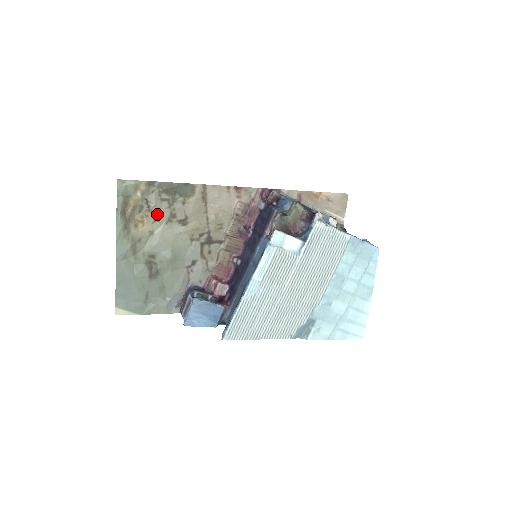
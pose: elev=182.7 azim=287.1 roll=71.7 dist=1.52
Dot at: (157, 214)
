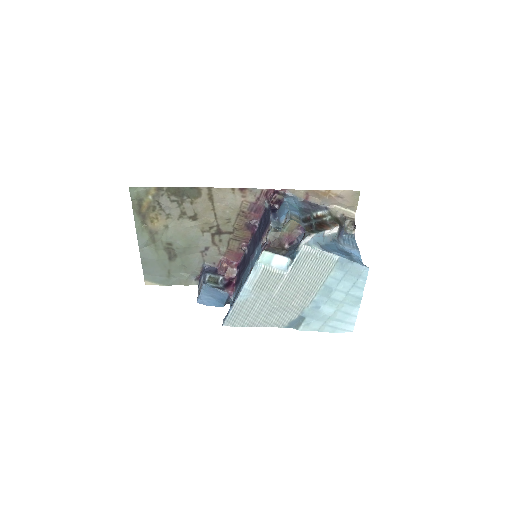
Dot at: (169, 212)
